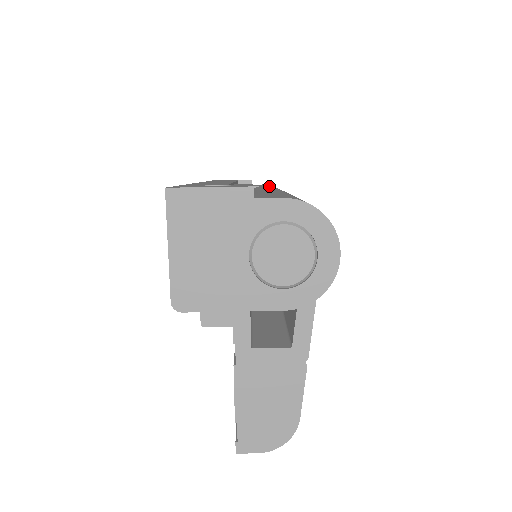
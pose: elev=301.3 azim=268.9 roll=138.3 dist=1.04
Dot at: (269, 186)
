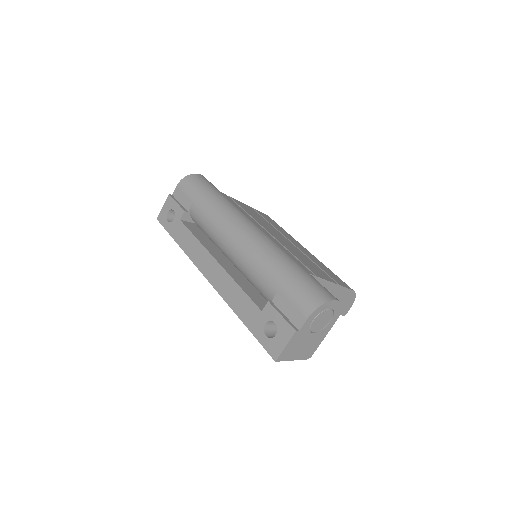
Dot at: (206, 215)
